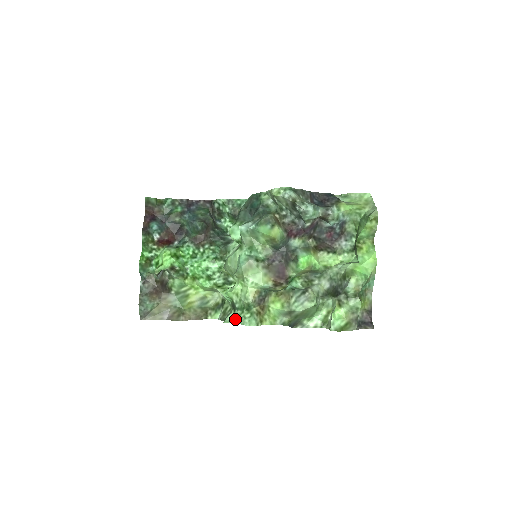
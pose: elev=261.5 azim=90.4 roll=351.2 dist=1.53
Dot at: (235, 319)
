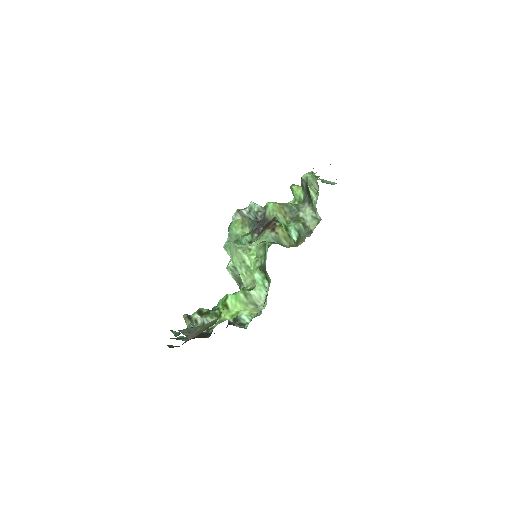
Dot at: (266, 258)
